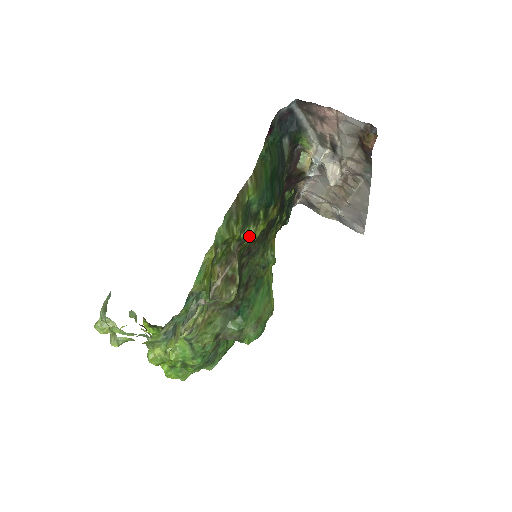
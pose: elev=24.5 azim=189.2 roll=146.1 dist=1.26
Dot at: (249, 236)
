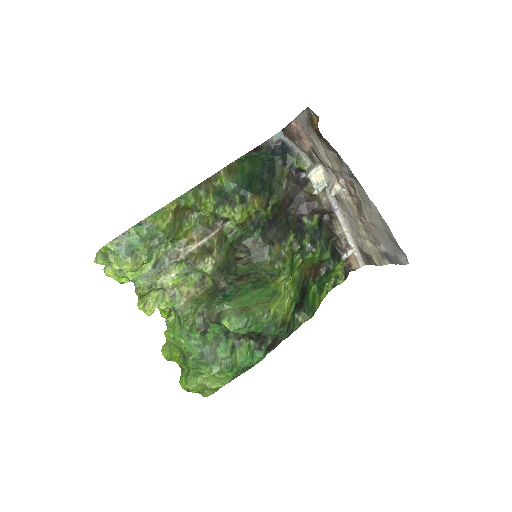
Dot at: (225, 214)
